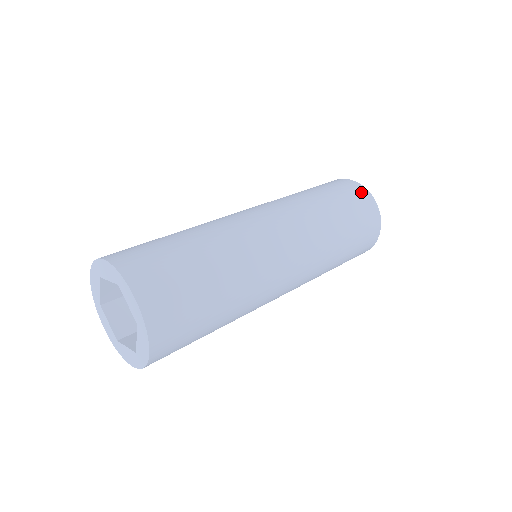
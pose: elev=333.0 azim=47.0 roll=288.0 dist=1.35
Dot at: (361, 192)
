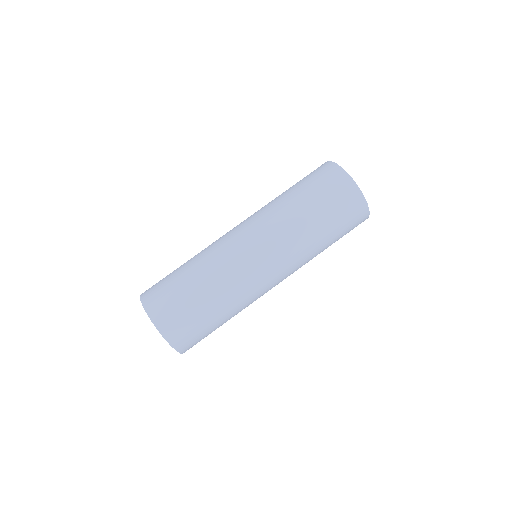
Dot at: (358, 205)
